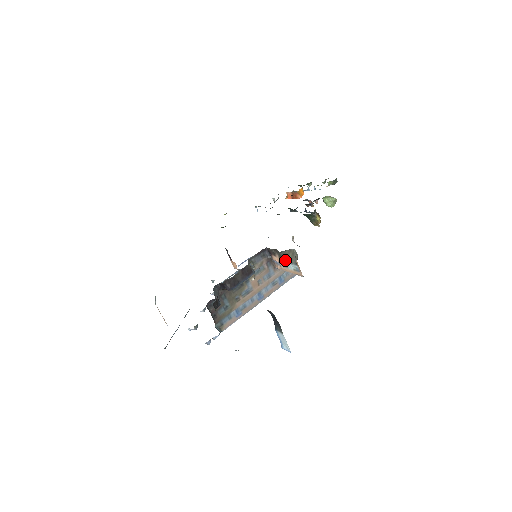
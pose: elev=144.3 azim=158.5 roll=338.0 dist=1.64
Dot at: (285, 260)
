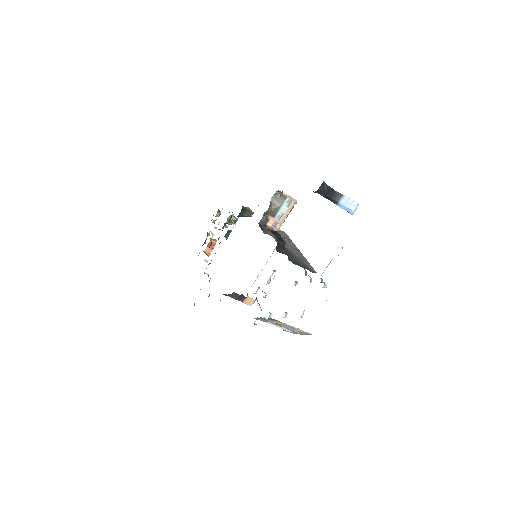
Dot at: (277, 210)
